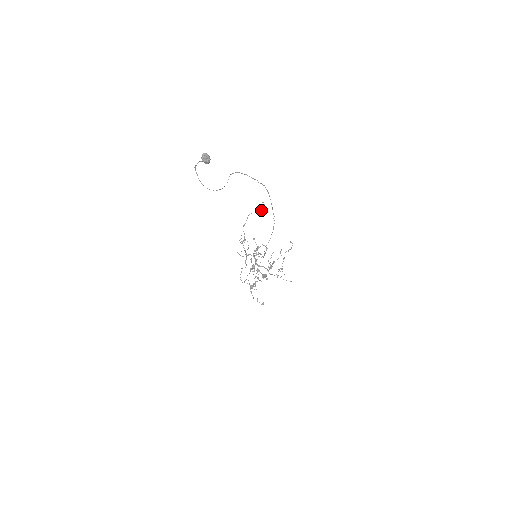
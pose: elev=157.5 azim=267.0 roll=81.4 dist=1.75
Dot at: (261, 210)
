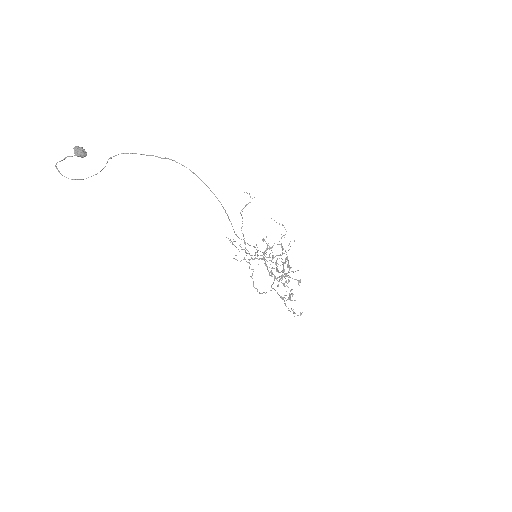
Dot at: (249, 202)
